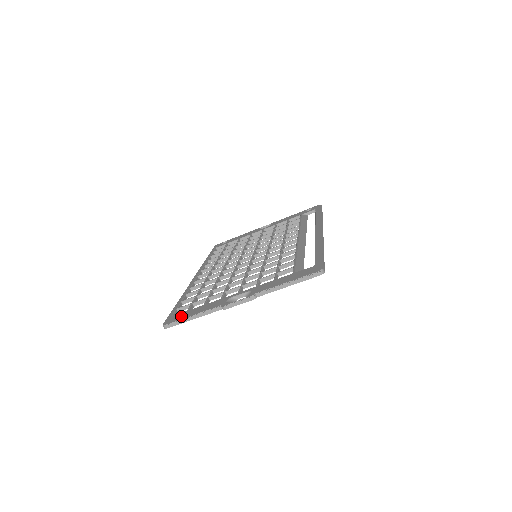
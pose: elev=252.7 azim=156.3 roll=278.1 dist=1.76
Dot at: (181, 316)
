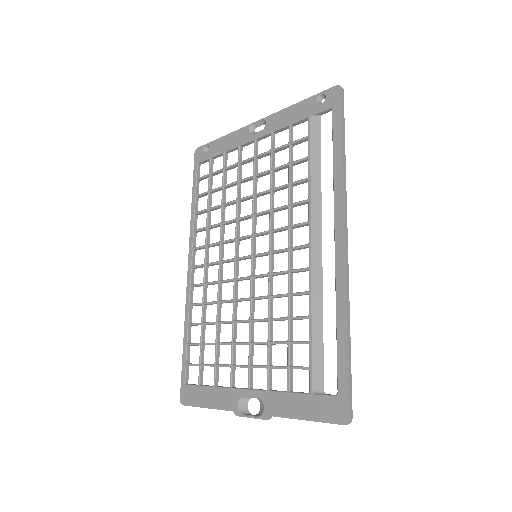
Dot at: (194, 397)
